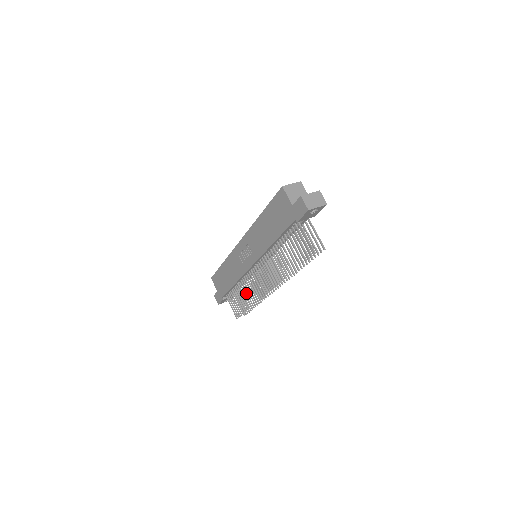
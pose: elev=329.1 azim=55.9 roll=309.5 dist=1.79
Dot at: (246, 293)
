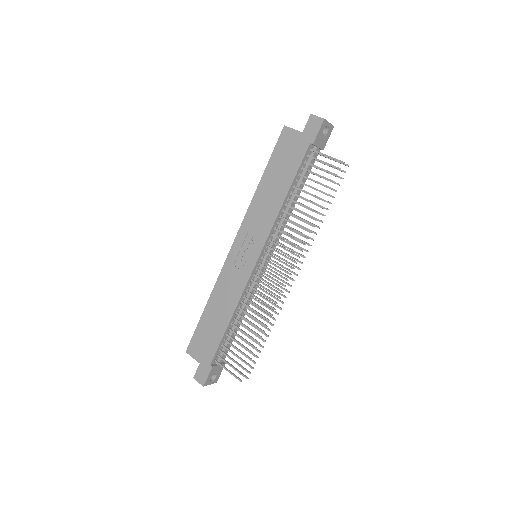
Dot at: (252, 317)
